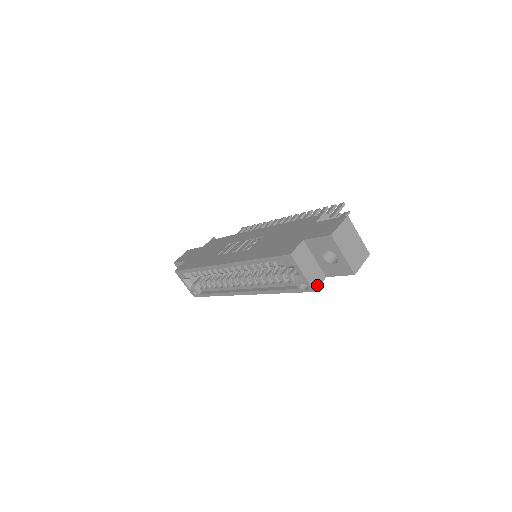
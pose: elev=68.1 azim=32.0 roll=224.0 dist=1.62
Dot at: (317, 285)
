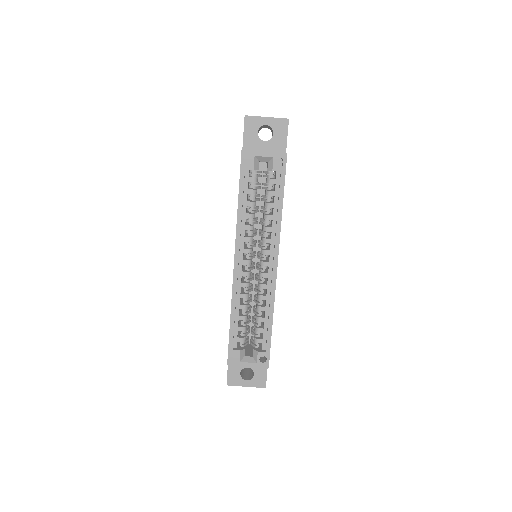
Dot at: occluded
